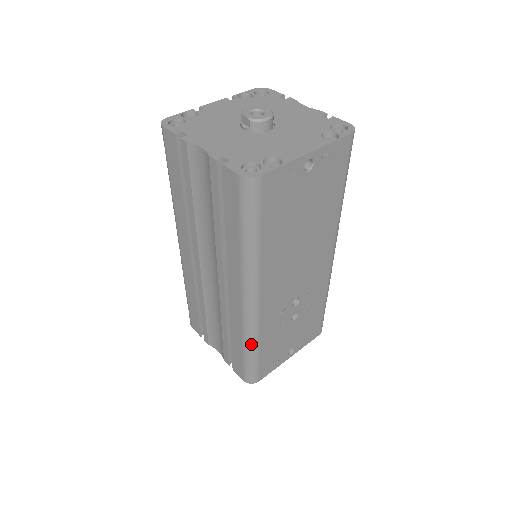
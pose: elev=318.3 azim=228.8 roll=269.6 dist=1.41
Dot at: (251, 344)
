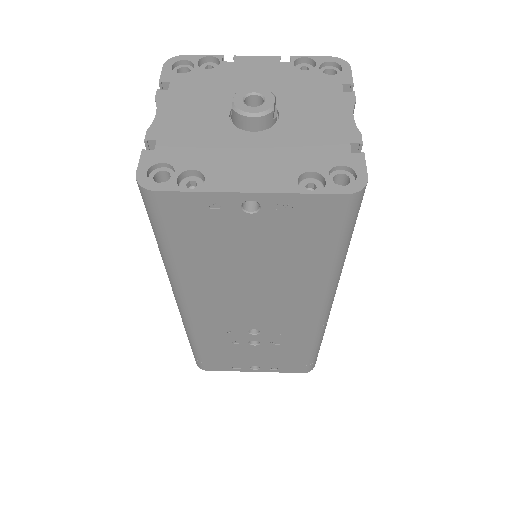
Dot at: (189, 338)
